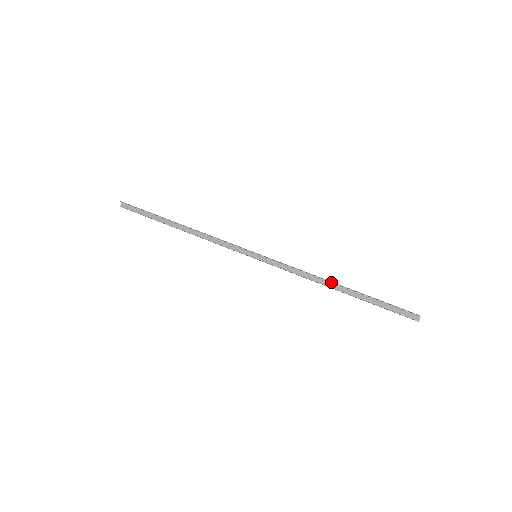
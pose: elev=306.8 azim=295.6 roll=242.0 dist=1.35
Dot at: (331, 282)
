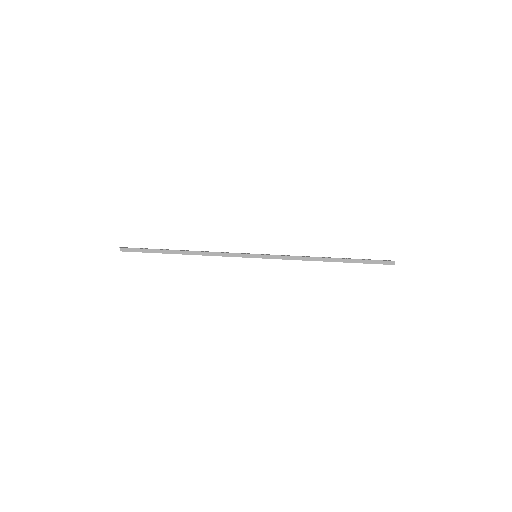
Dot at: (322, 257)
